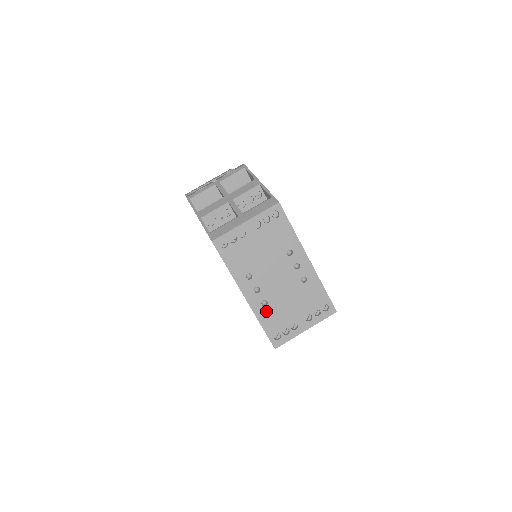
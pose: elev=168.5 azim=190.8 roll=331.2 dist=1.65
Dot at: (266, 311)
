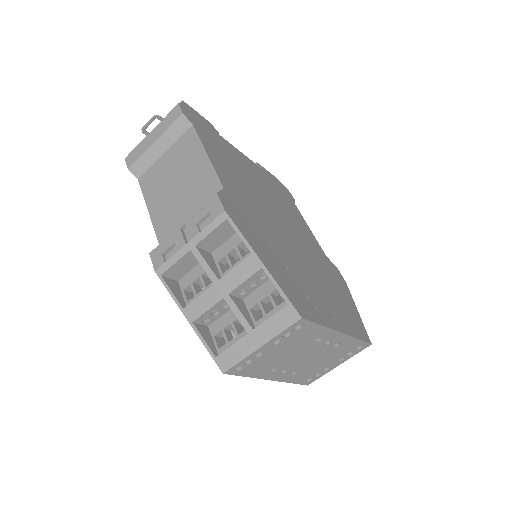
Dot at: (296, 376)
